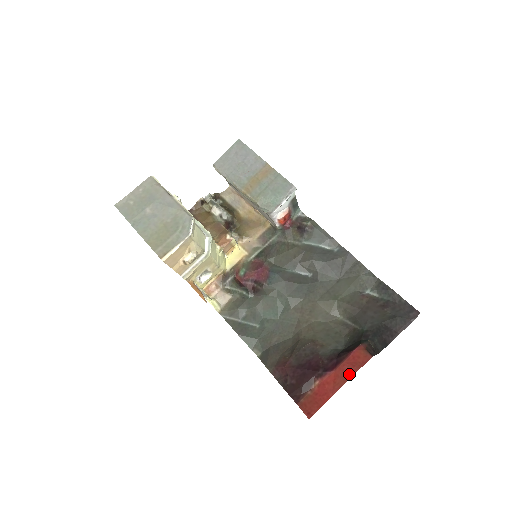
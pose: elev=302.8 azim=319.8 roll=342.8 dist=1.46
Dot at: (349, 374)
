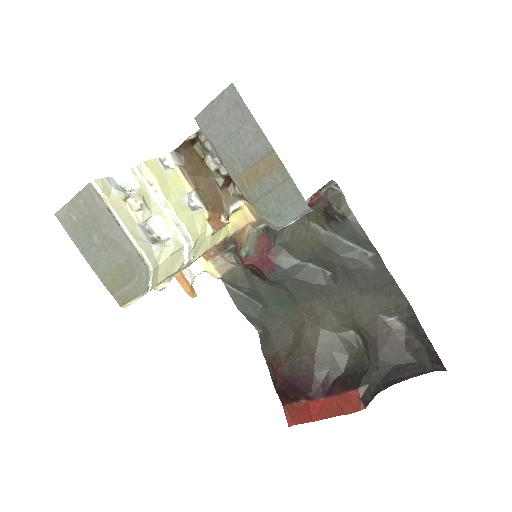
Dot at: (336, 412)
